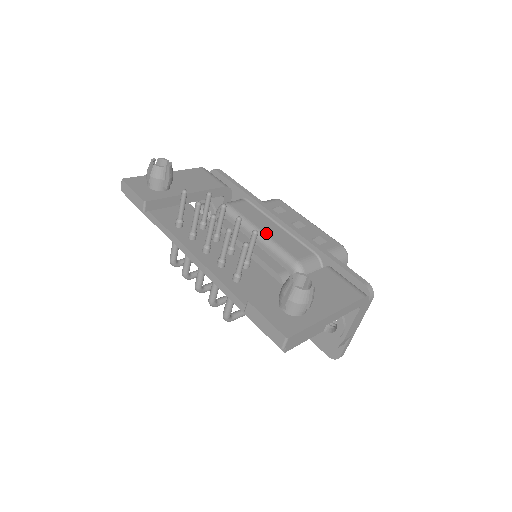
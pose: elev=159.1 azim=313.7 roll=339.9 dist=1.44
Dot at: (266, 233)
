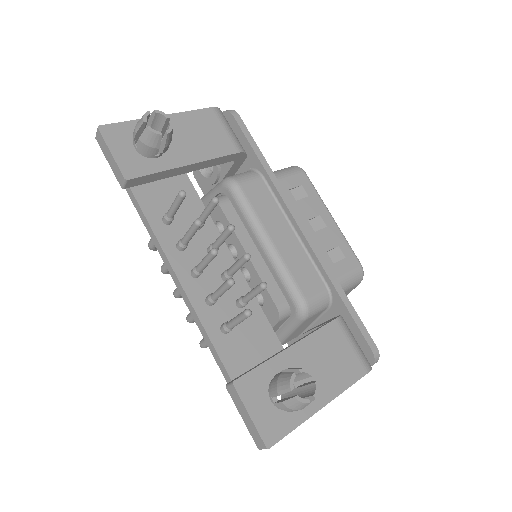
Dot at: (276, 245)
